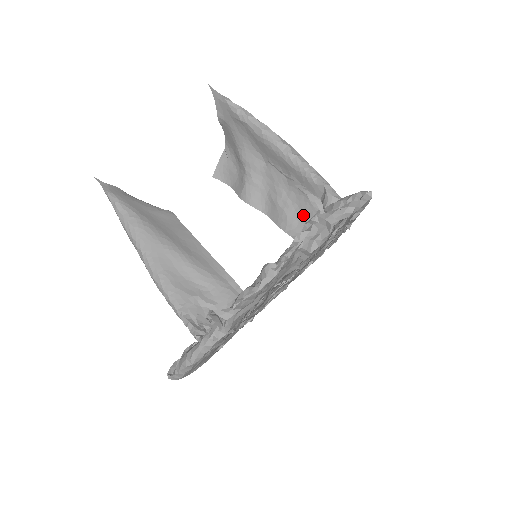
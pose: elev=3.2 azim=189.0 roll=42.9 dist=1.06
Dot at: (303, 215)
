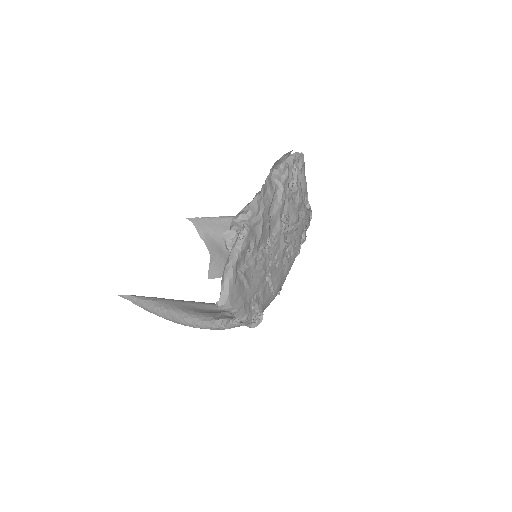
Dot at: occluded
